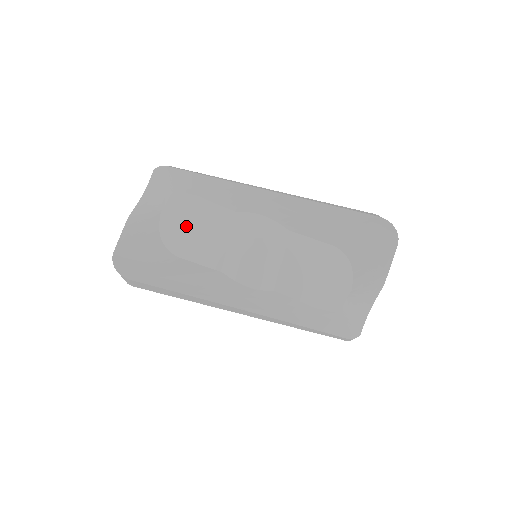
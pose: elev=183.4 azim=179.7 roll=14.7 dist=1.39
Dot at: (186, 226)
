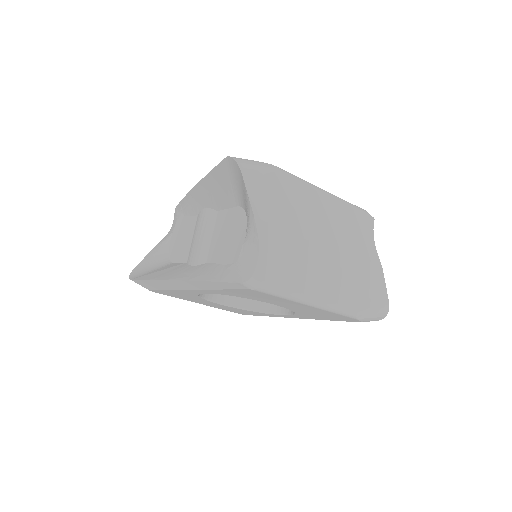
Dot at: (178, 240)
